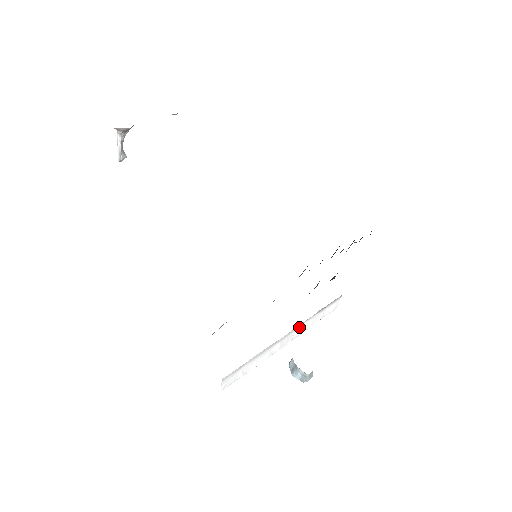
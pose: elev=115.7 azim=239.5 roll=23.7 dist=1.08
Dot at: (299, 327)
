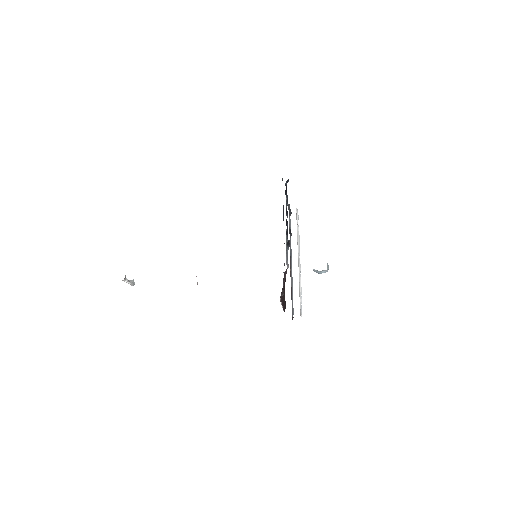
Dot at: occluded
